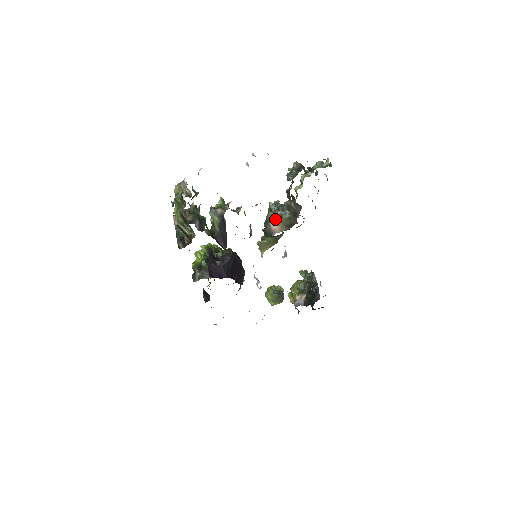
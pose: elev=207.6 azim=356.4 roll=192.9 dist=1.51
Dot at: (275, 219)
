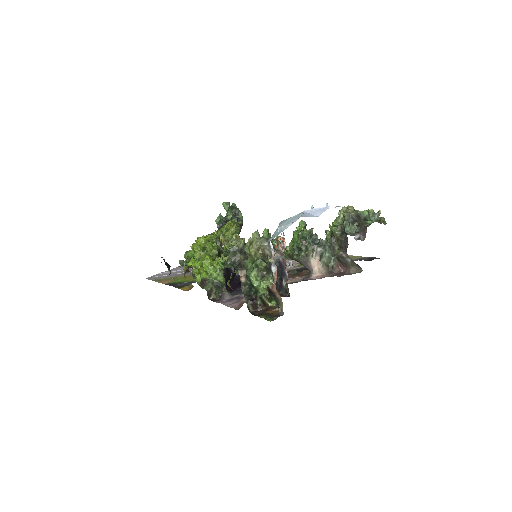
Dot at: (315, 255)
